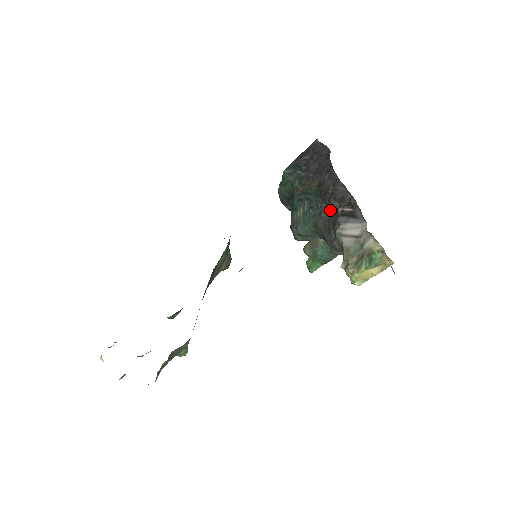
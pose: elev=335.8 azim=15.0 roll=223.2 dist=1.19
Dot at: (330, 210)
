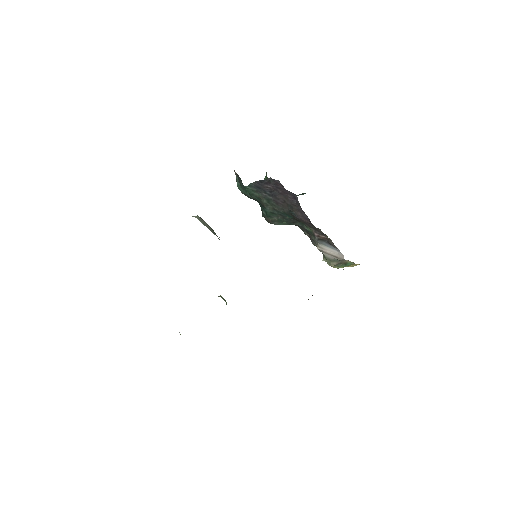
Dot at: (304, 226)
